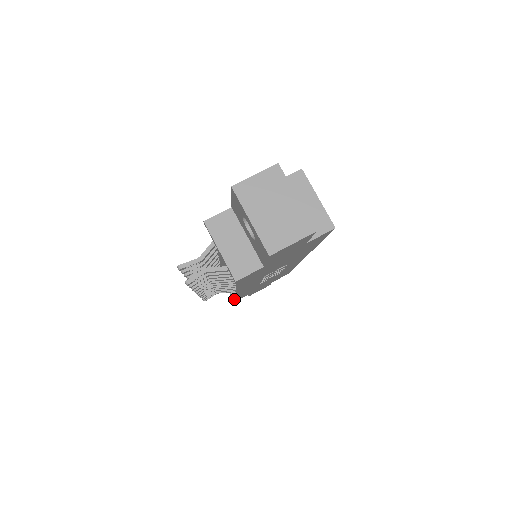
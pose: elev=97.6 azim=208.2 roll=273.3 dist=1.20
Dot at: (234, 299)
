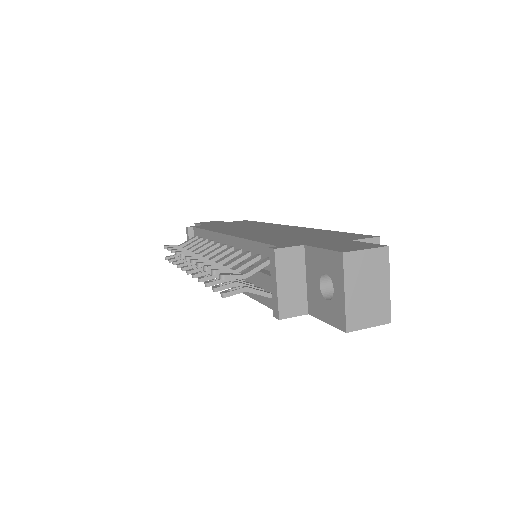
Dot at: occluded
